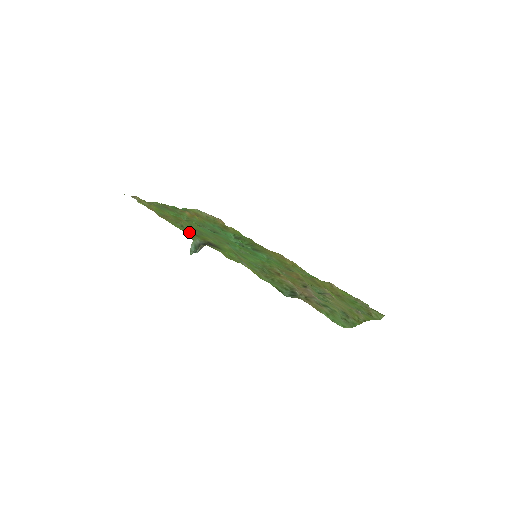
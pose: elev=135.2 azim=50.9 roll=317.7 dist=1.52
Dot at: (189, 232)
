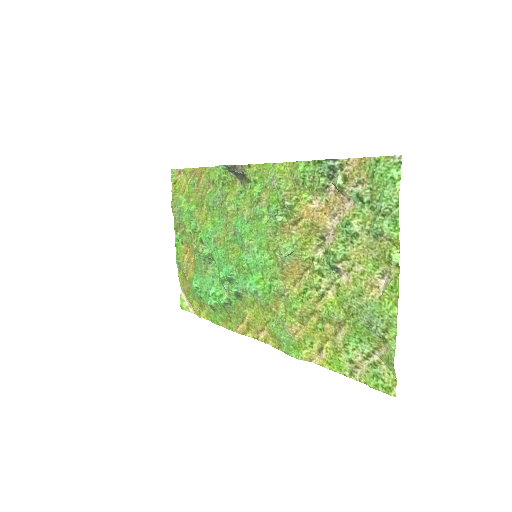
Dot at: (221, 179)
